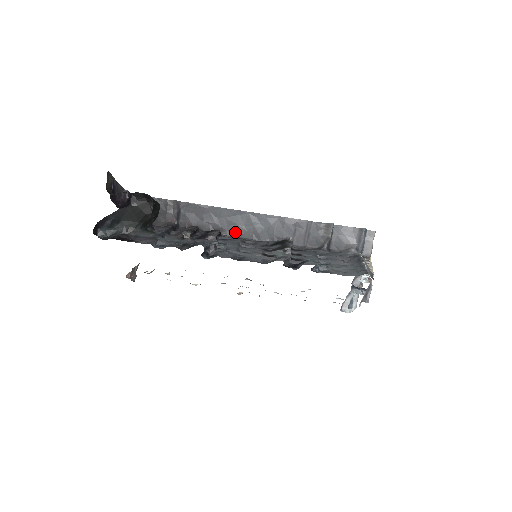
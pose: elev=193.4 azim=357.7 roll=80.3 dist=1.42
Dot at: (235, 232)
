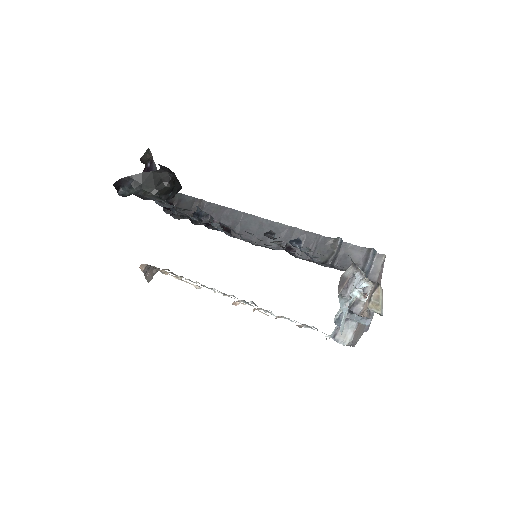
Dot at: (246, 236)
